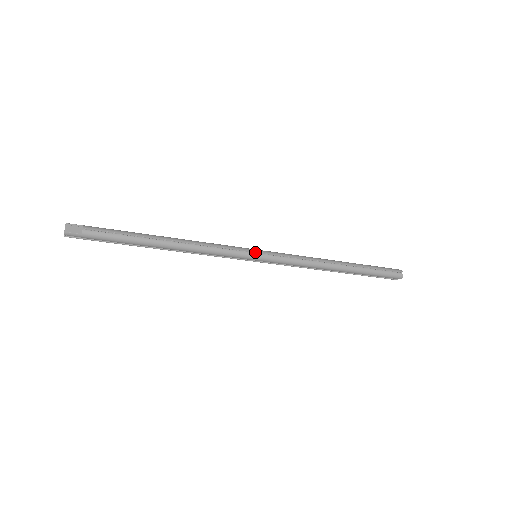
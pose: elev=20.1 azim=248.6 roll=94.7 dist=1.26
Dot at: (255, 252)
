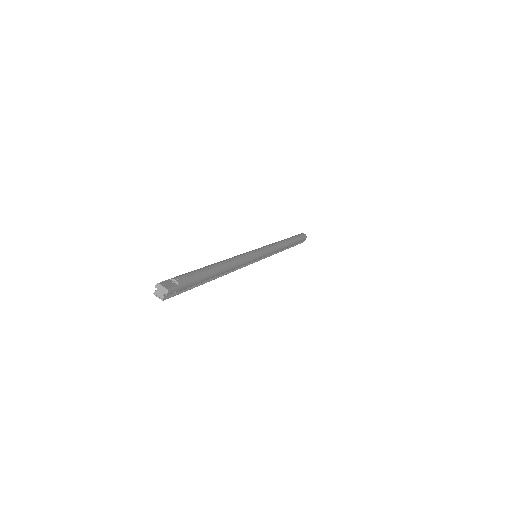
Dot at: (257, 250)
